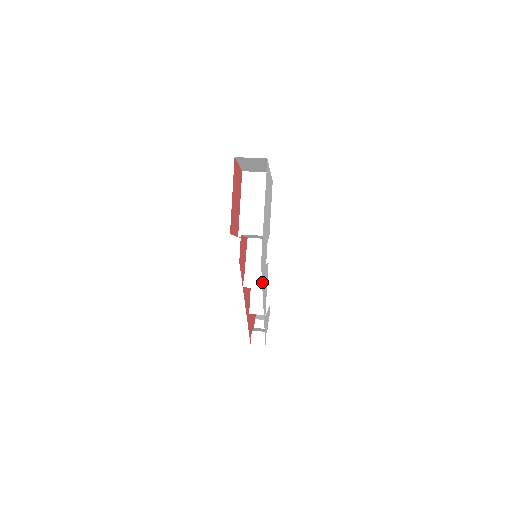
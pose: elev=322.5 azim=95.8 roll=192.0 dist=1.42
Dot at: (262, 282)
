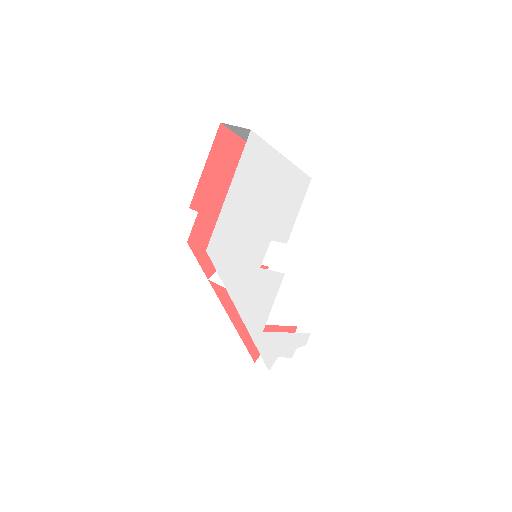
Dot at: (225, 280)
